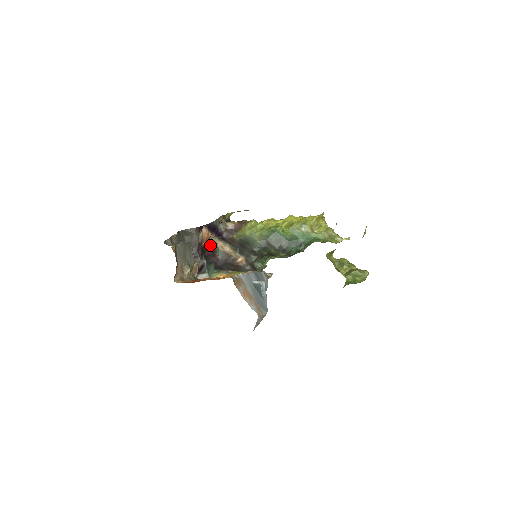
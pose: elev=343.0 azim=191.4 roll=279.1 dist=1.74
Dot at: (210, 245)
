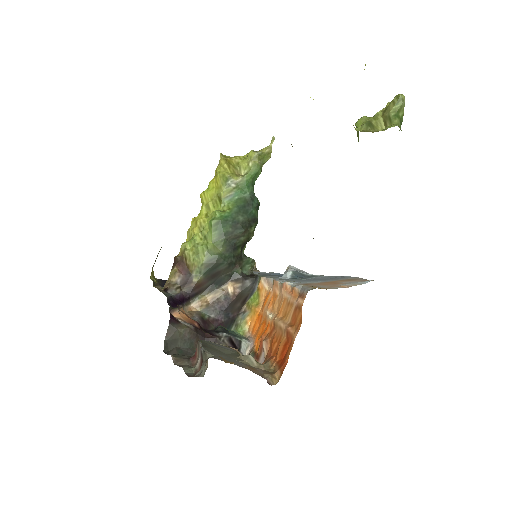
Dot at: occluded
